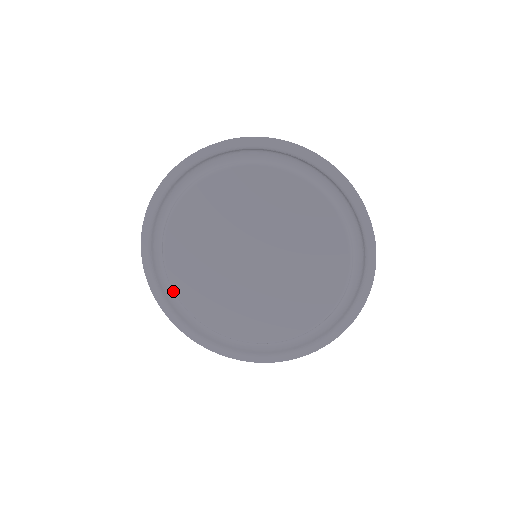
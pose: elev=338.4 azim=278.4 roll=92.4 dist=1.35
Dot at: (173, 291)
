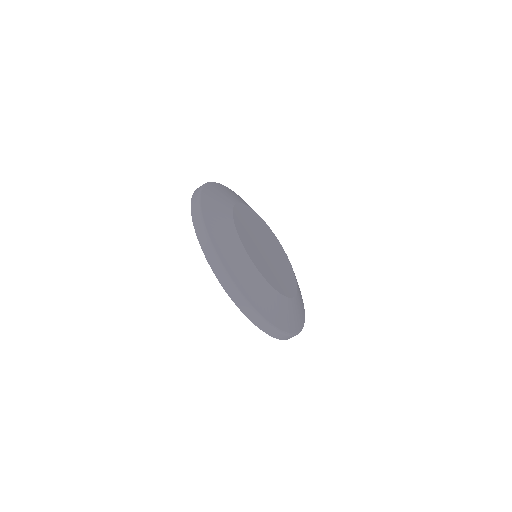
Dot at: occluded
